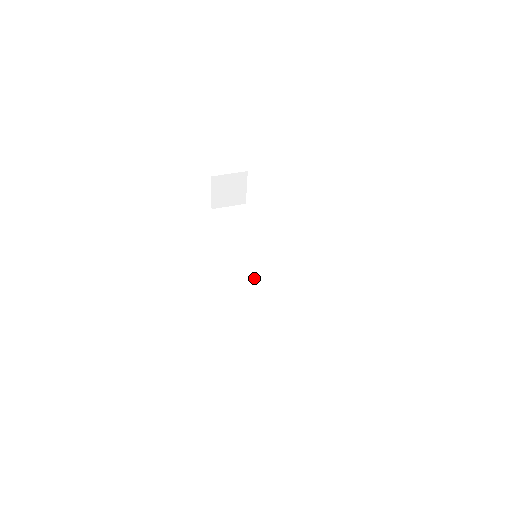
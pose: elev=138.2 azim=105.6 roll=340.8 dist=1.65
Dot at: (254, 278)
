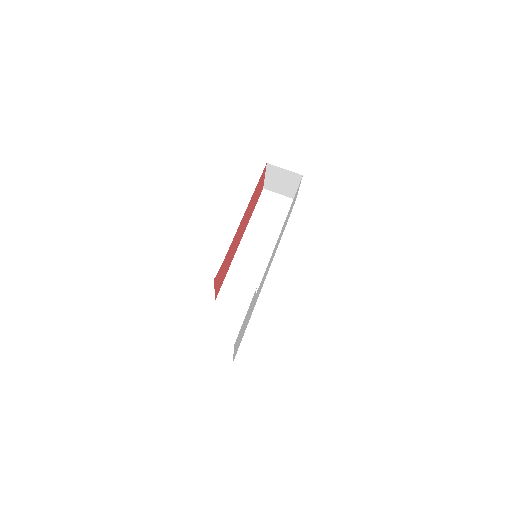
Dot at: (251, 271)
